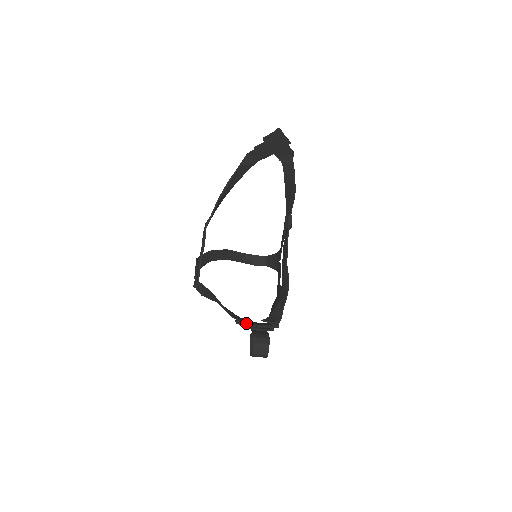
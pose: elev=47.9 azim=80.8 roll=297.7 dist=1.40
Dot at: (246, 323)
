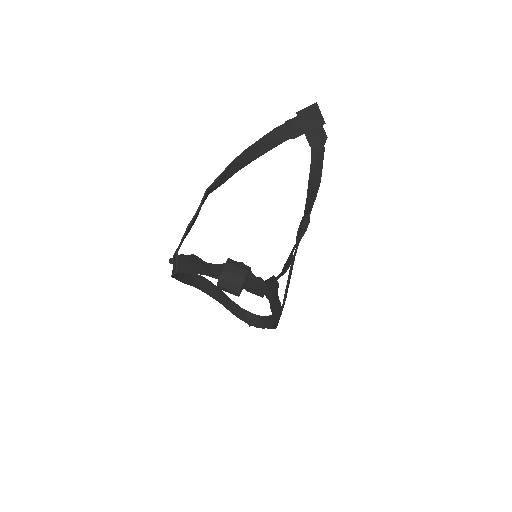
Dot at: (223, 264)
